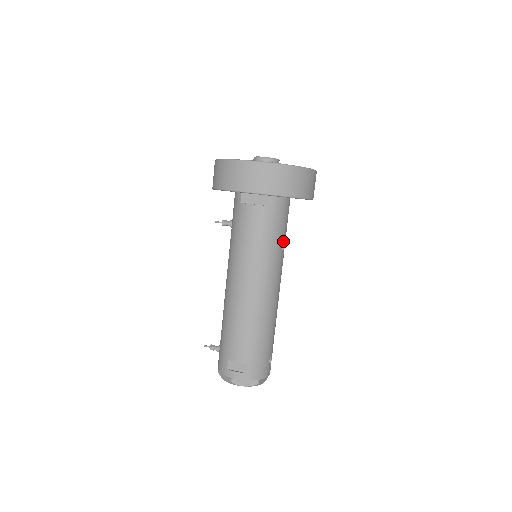
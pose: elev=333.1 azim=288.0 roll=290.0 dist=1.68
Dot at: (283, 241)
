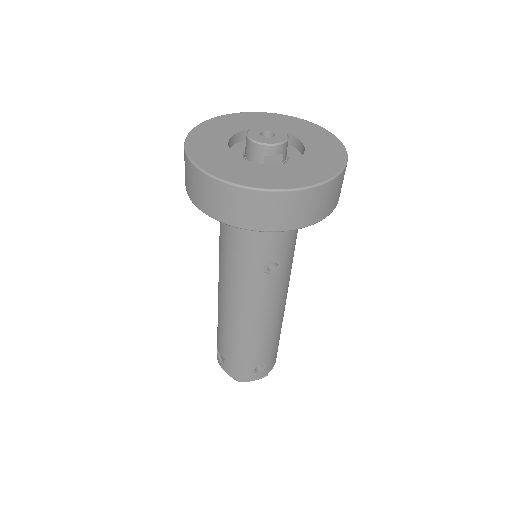
Dot at: (267, 261)
